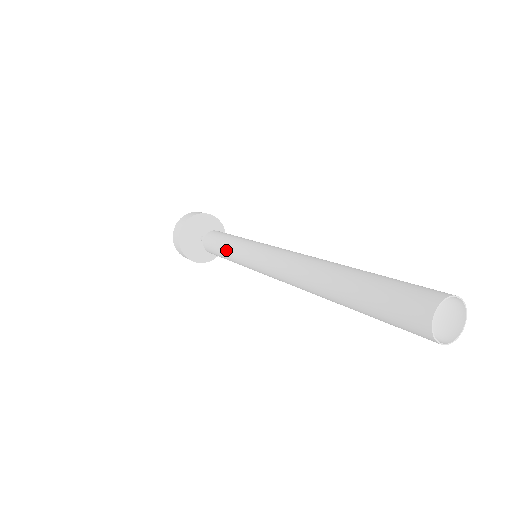
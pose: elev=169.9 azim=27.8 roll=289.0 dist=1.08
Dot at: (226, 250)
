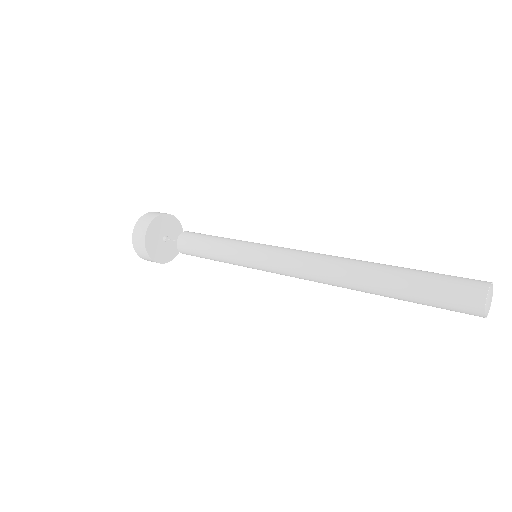
Dot at: (221, 244)
